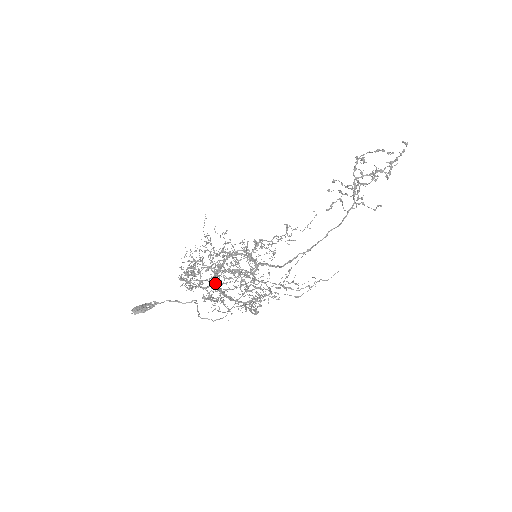
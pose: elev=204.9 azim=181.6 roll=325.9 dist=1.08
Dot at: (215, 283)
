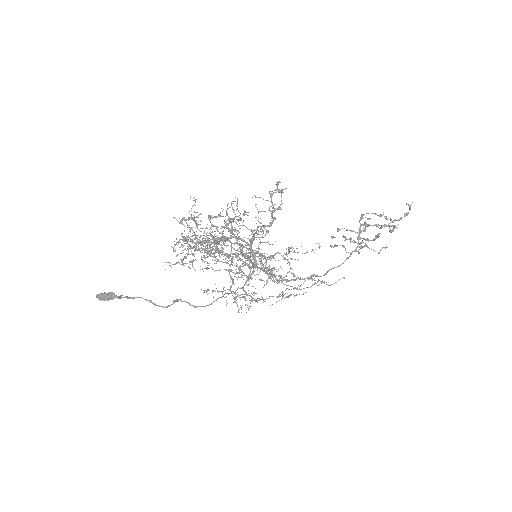
Dot at: (215, 241)
